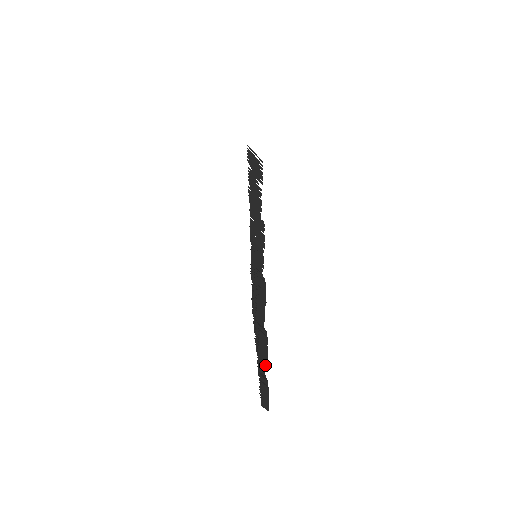
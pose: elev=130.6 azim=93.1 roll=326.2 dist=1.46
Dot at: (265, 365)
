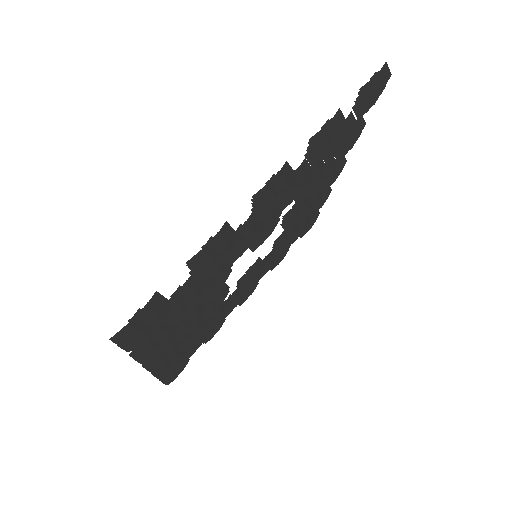
Dot at: (186, 358)
